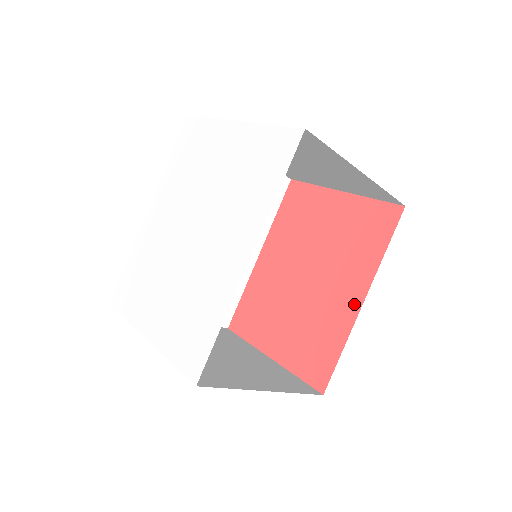
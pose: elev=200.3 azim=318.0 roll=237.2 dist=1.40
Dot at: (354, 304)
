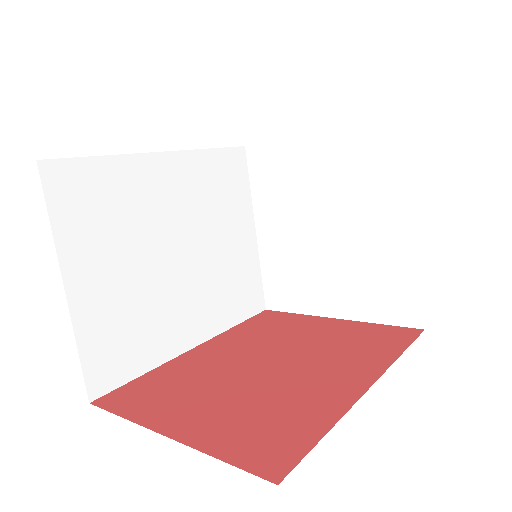
Dot at: (354, 387)
